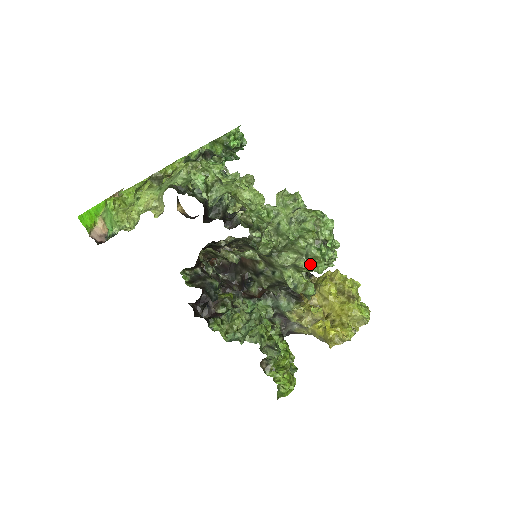
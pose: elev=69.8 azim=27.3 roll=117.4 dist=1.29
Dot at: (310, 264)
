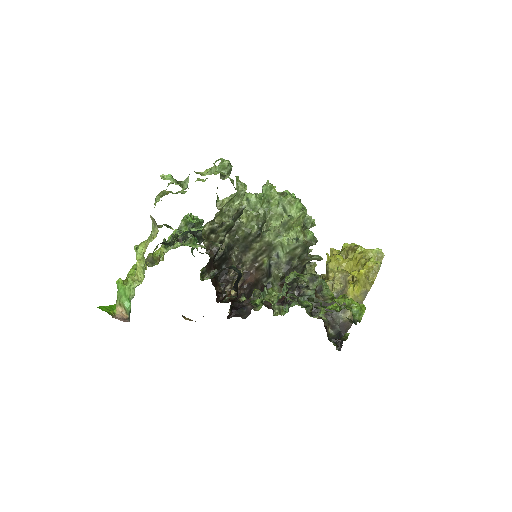
Dot at: (291, 212)
